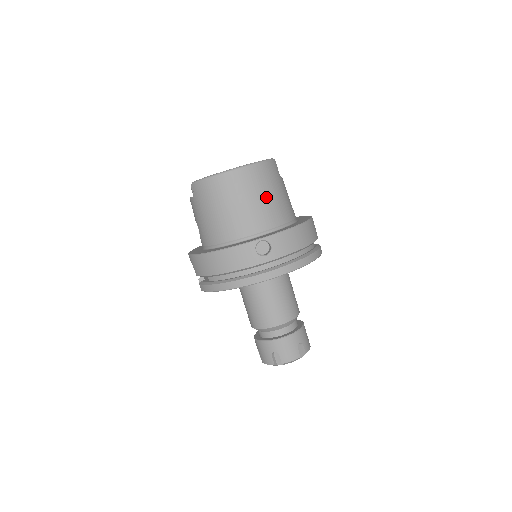
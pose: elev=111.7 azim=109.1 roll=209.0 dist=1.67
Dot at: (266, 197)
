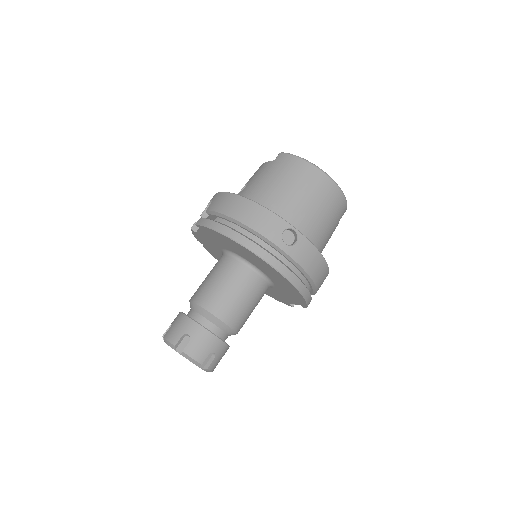
Dot at: (323, 216)
